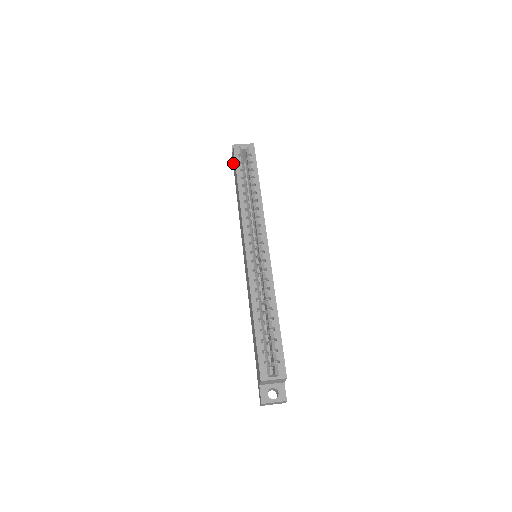
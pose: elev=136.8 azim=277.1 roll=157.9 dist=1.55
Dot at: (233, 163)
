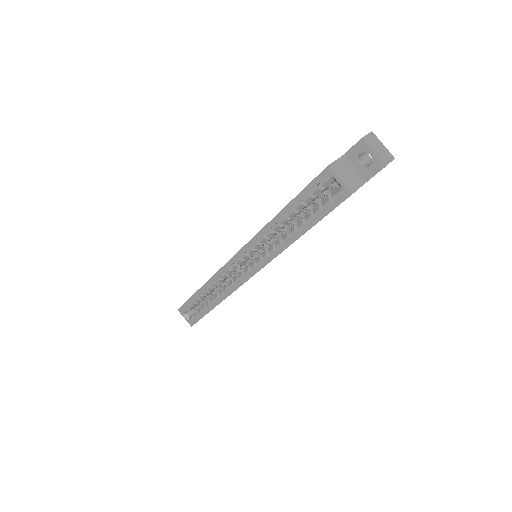
Dot at: occluded
